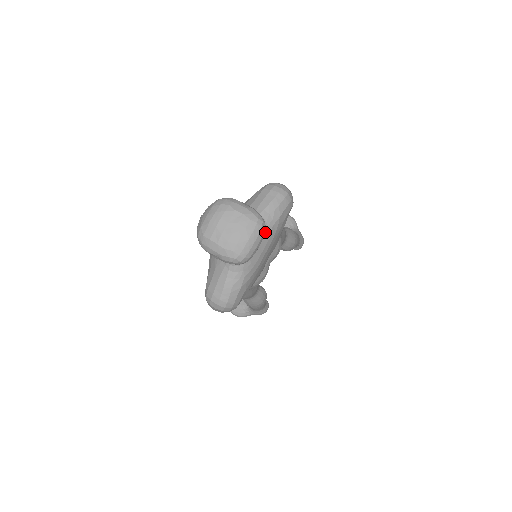
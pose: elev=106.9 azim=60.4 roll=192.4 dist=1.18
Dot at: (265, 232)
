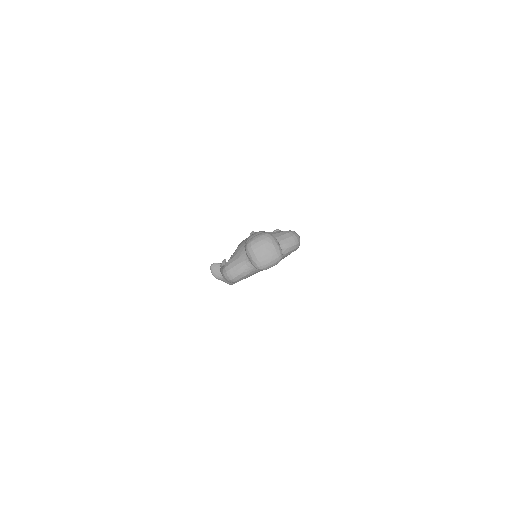
Dot at: occluded
